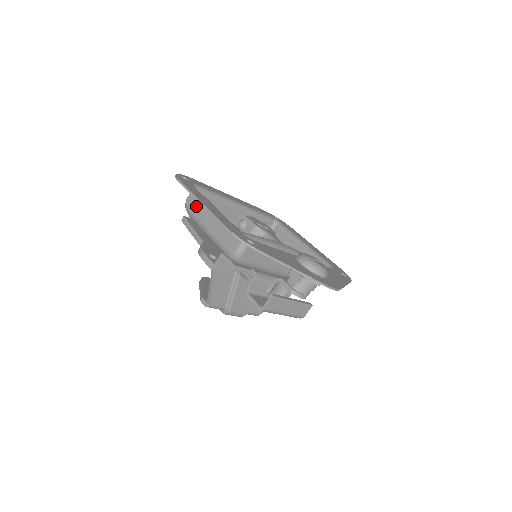
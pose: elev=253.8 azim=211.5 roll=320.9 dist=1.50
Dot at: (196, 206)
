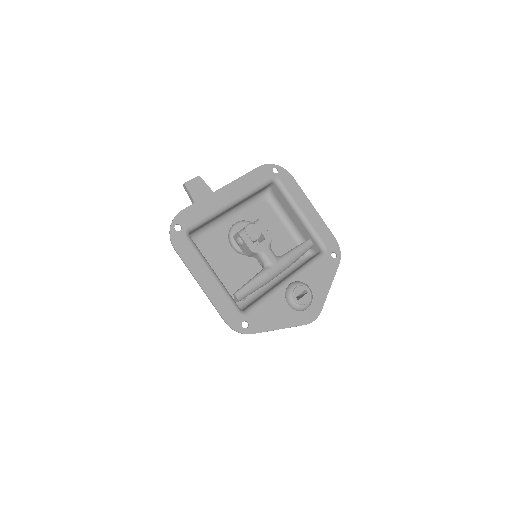
Dot at: occluded
